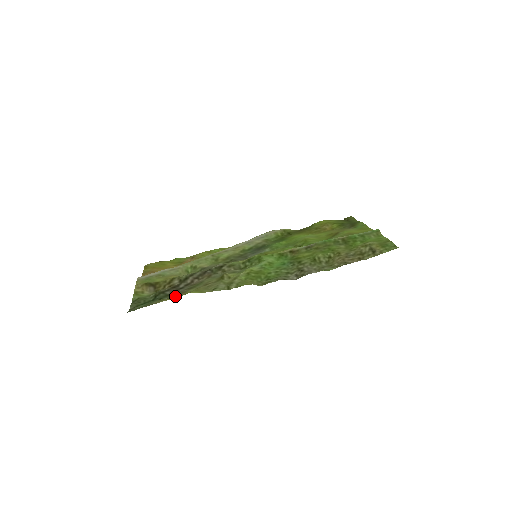
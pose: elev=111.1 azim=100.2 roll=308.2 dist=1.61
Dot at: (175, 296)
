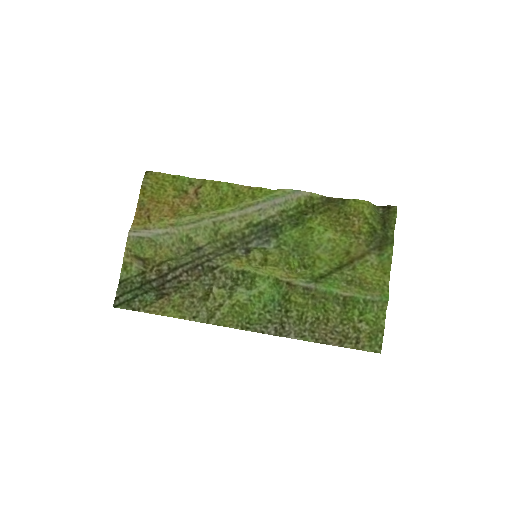
Dot at: (159, 298)
